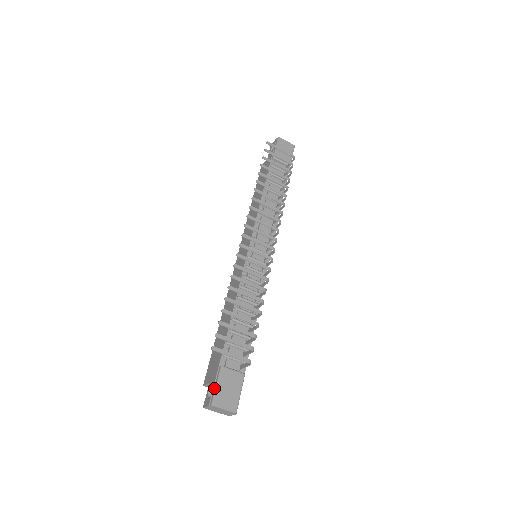
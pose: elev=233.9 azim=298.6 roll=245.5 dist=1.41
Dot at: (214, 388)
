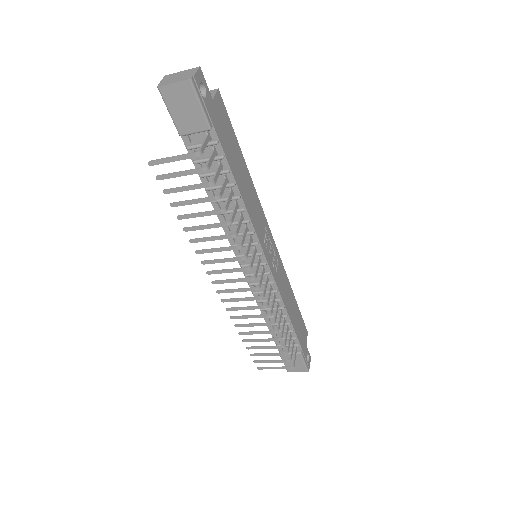
Dot at: occluded
